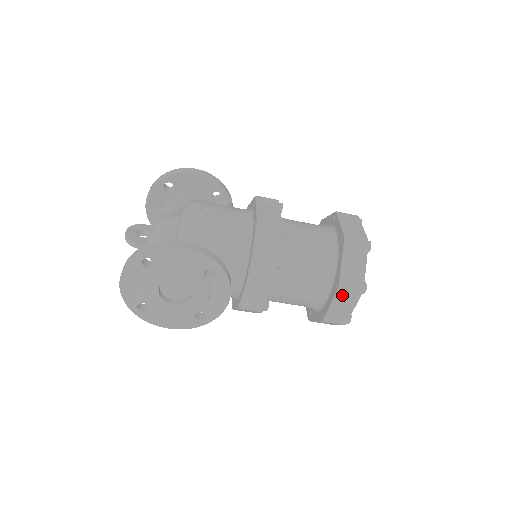
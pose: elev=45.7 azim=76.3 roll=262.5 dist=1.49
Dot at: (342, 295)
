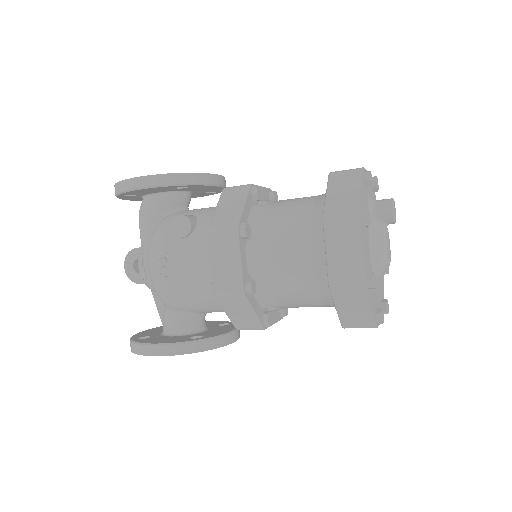
Dot at: occluded
